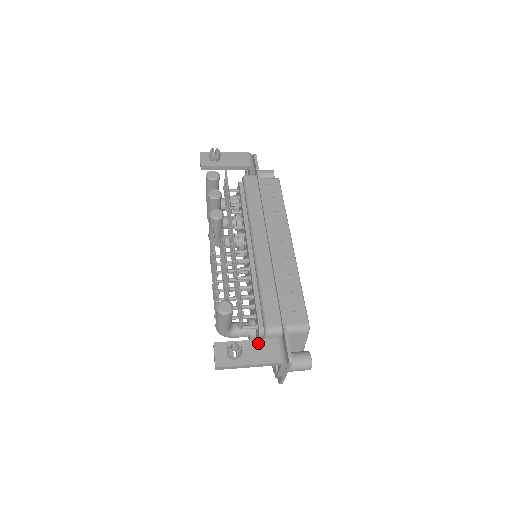
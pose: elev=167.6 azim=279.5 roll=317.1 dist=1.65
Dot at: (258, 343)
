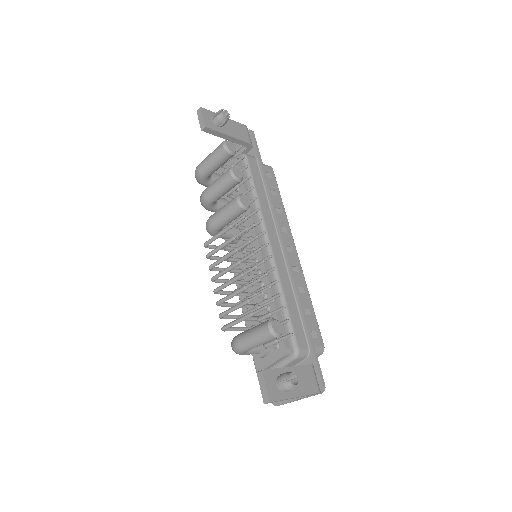
Dot at: (298, 370)
